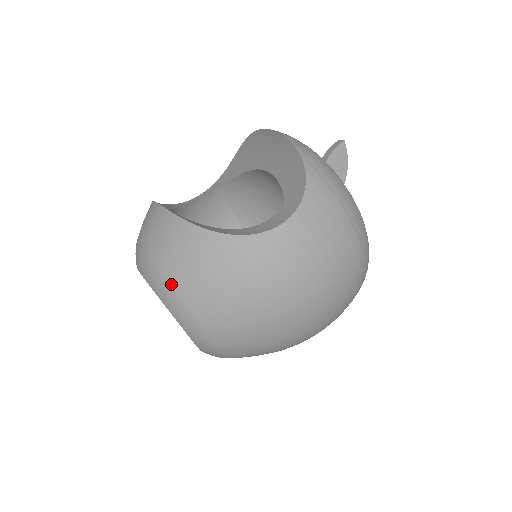
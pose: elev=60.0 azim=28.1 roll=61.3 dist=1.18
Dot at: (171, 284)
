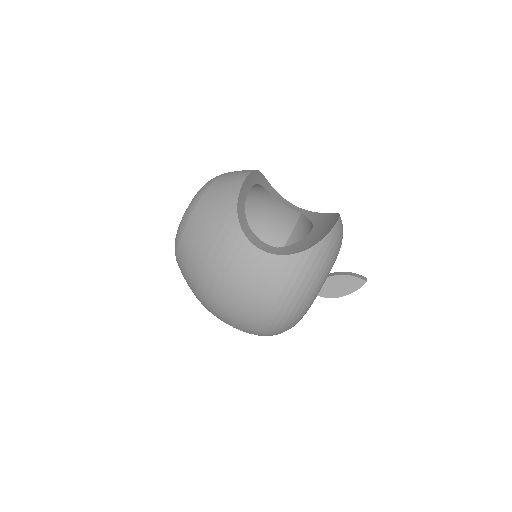
Dot at: (199, 202)
